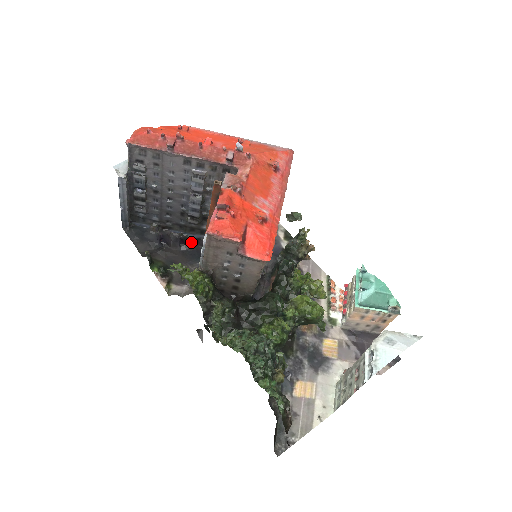
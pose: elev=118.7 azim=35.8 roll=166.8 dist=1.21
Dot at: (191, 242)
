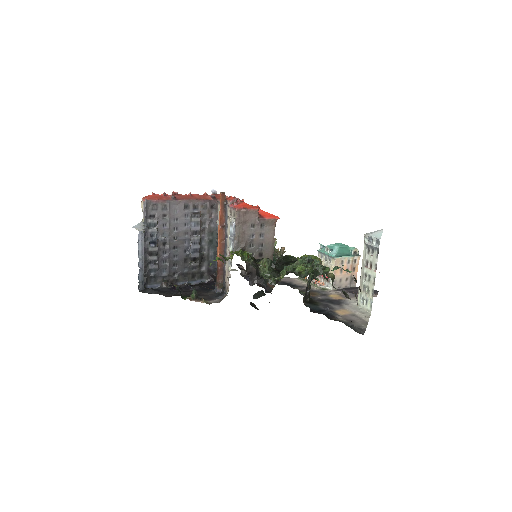
Dot at: (197, 284)
